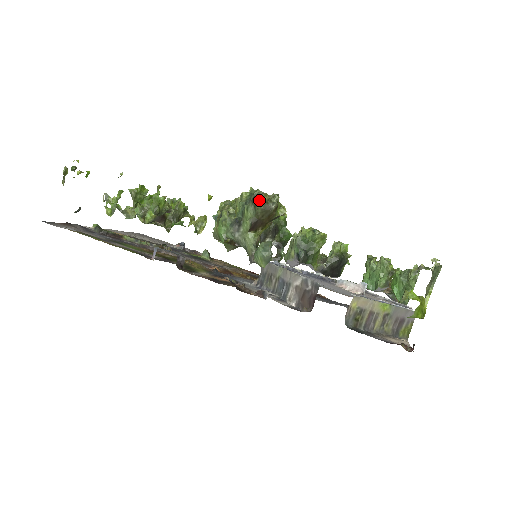
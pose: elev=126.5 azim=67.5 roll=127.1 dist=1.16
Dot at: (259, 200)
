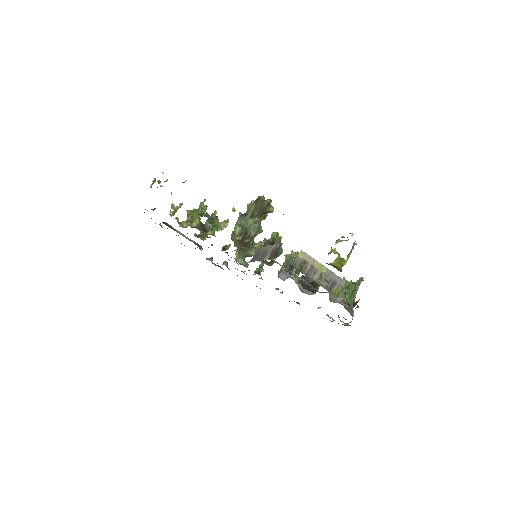
Dot at: (259, 199)
